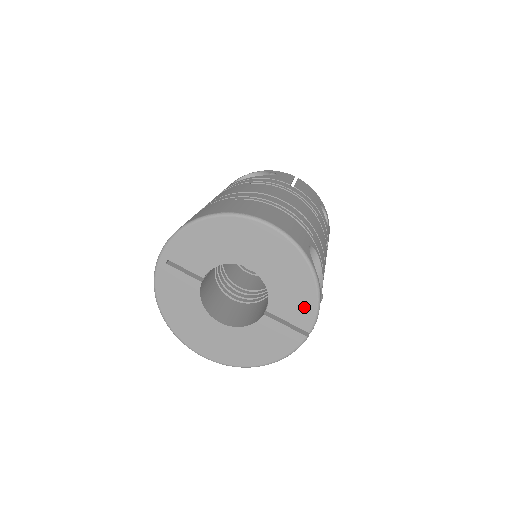
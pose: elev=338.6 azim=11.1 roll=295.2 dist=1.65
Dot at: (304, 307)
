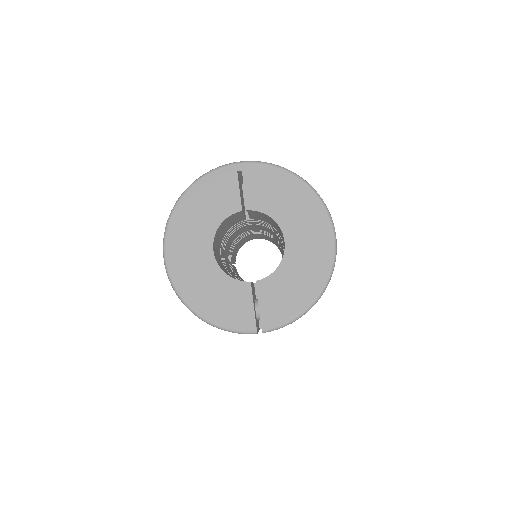
Dot at: (283, 310)
